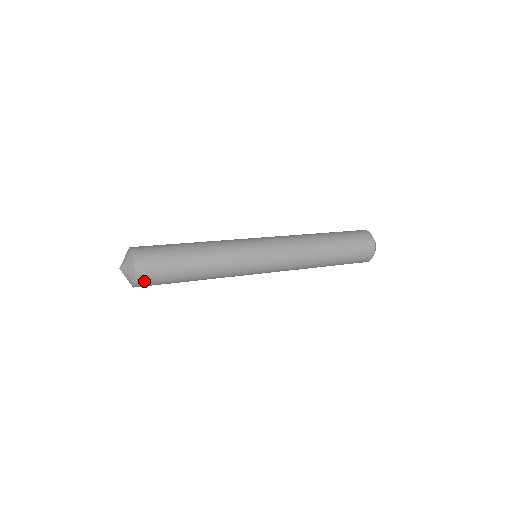
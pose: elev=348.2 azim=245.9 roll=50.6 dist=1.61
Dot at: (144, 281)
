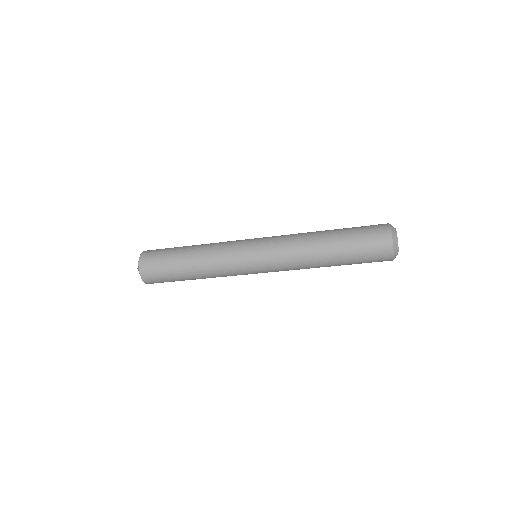
Dot at: (146, 267)
